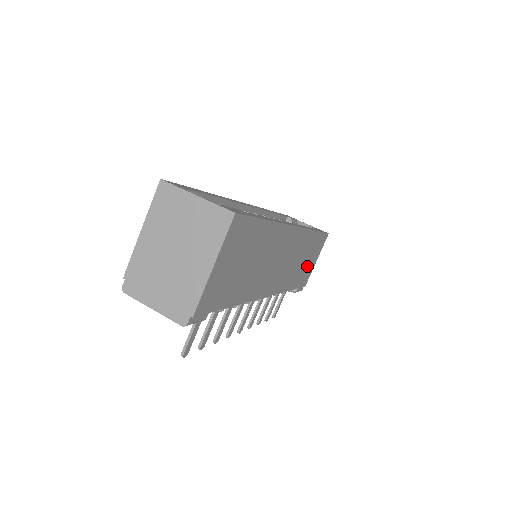
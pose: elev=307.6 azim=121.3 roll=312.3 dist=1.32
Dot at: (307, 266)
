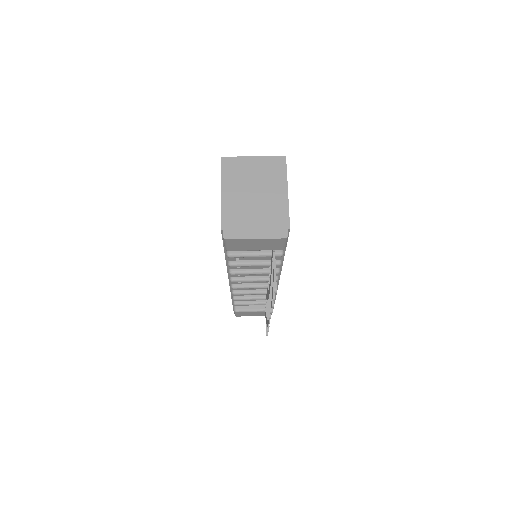
Dot at: occluded
